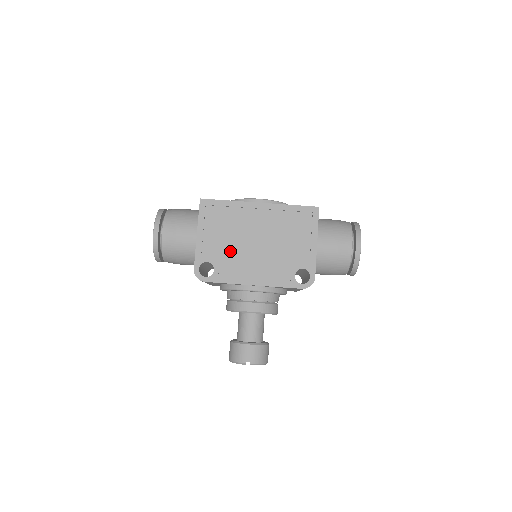
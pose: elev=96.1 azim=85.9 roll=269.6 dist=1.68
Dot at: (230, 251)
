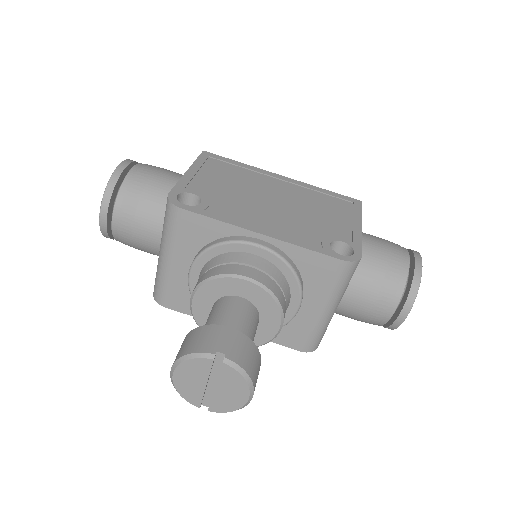
Dot at: (232, 196)
